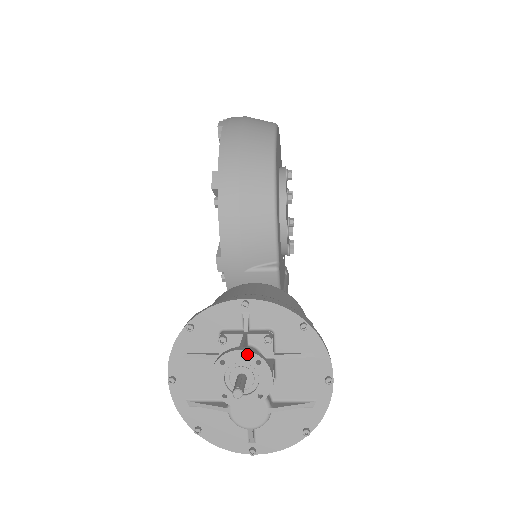
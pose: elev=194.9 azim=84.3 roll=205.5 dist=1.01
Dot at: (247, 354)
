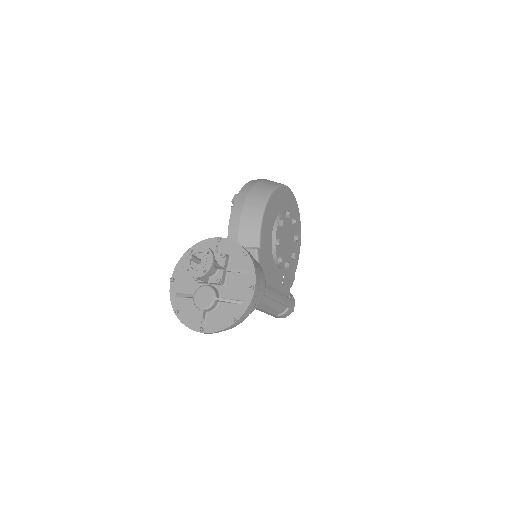
Dot at: (204, 247)
